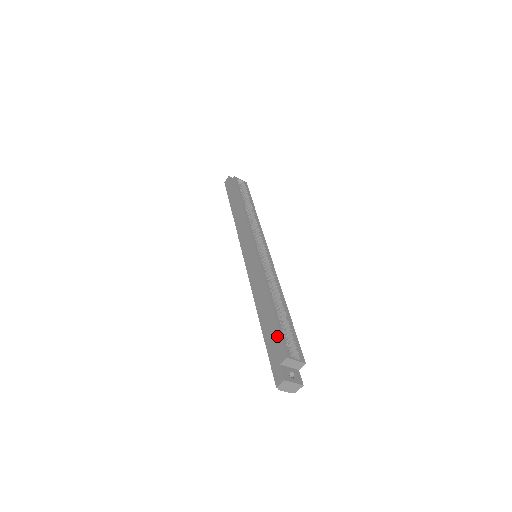
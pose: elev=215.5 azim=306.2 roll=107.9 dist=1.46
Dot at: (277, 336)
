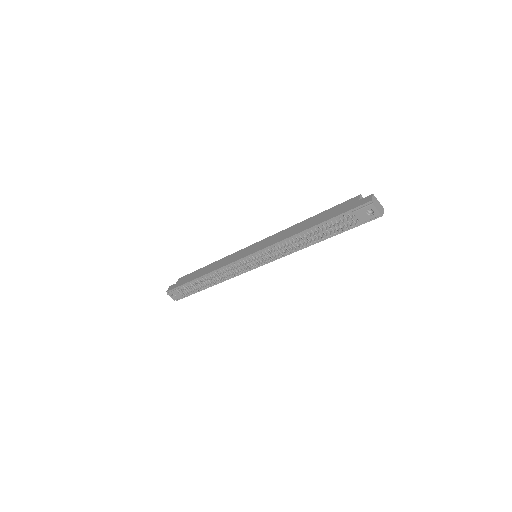
Dot at: (338, 206)
